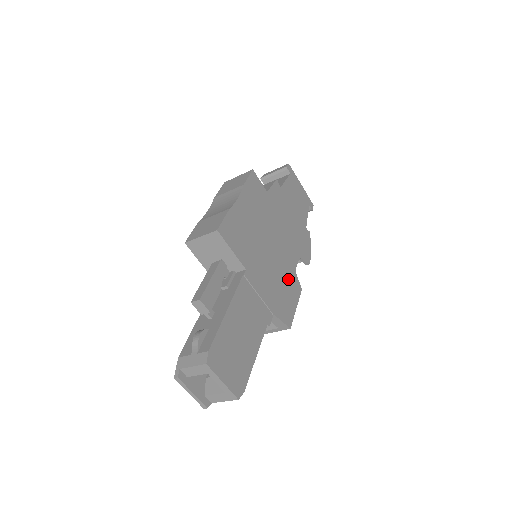
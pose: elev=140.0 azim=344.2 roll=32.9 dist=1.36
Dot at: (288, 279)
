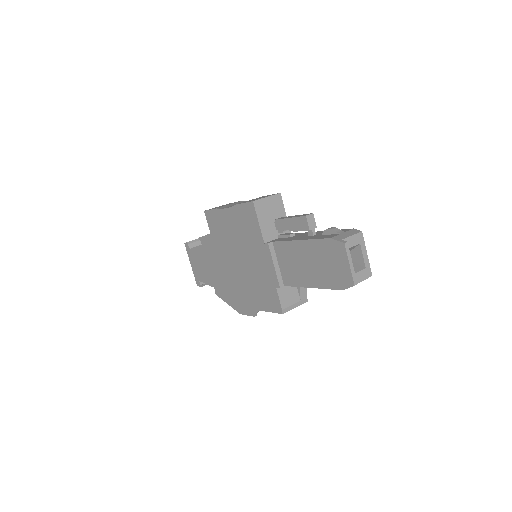
Dot at: occluded
